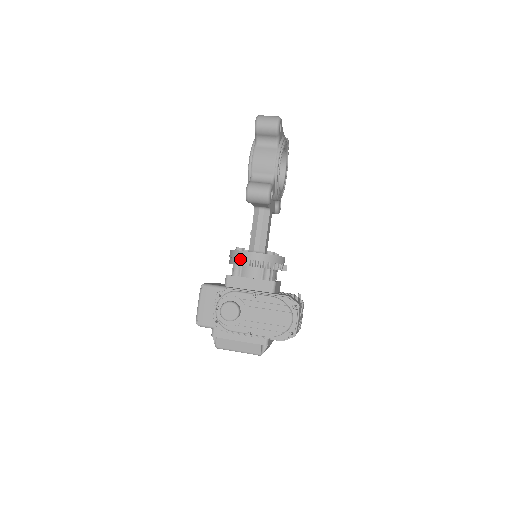
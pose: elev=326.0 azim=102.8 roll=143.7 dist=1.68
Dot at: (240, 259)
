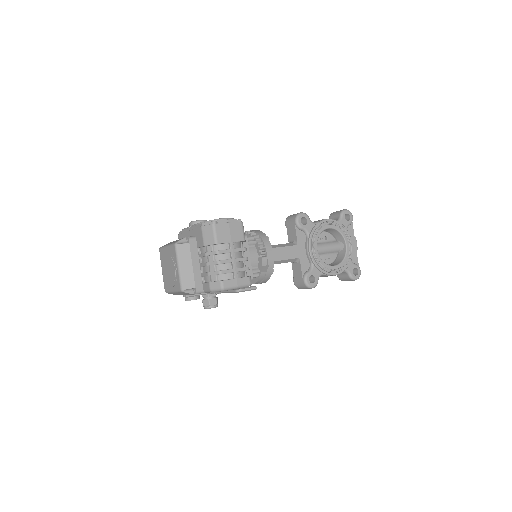
Dot at: occluded
